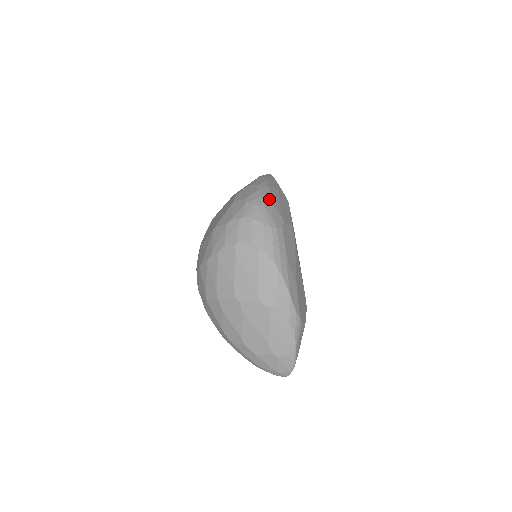
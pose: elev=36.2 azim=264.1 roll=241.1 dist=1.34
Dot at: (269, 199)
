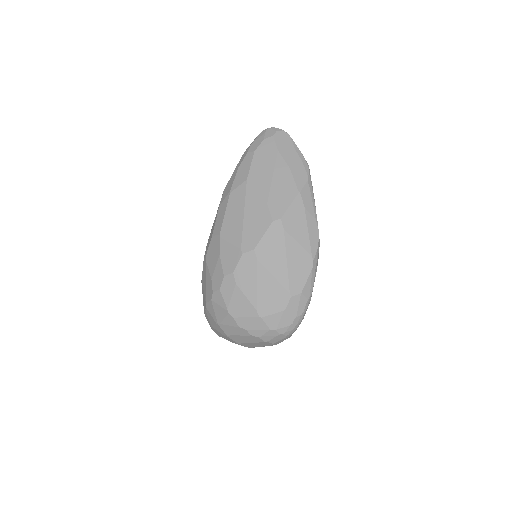
Dot at: occluded
